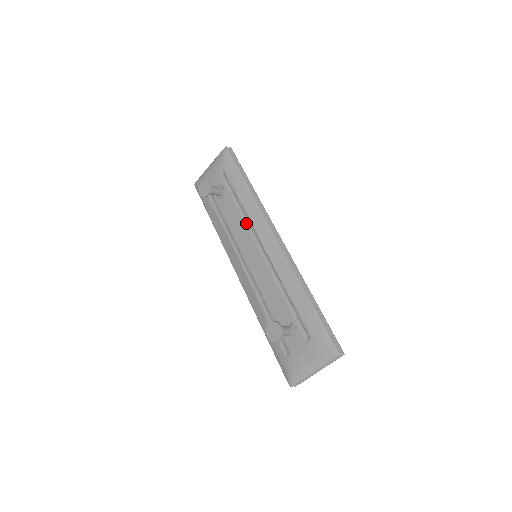
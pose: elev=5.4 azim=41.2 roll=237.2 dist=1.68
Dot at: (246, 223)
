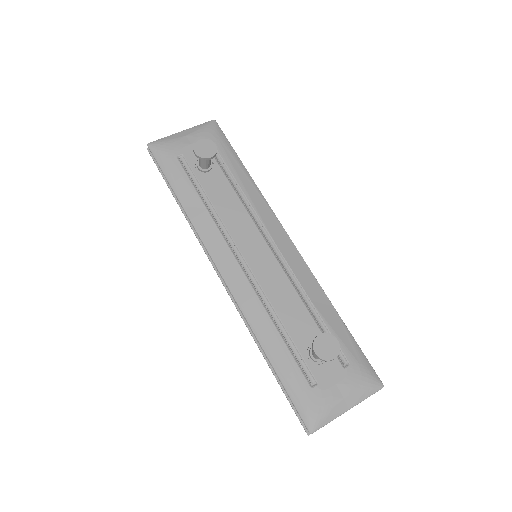
Dot at: (249, 212)
